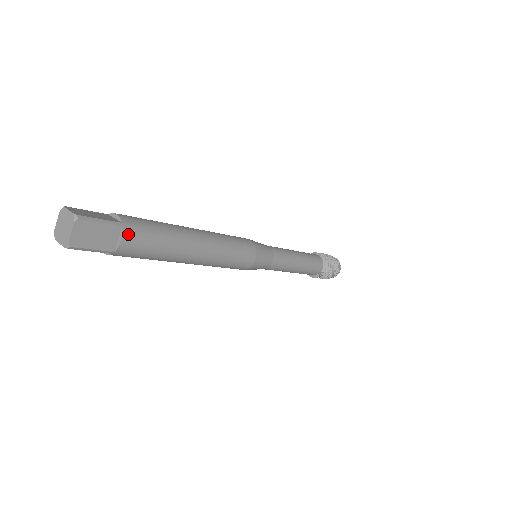
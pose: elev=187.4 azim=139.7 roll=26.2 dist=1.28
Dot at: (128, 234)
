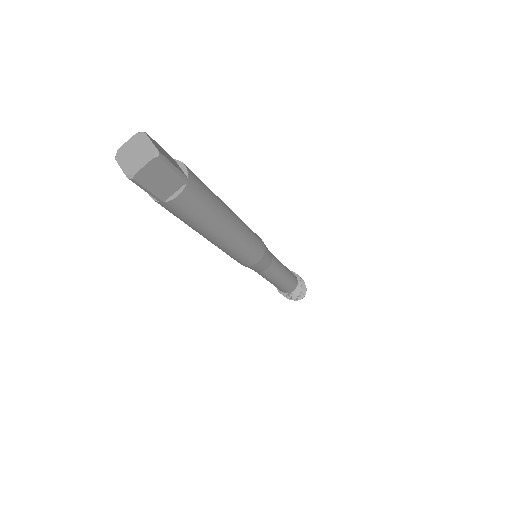
Dot at: (187, 192)
